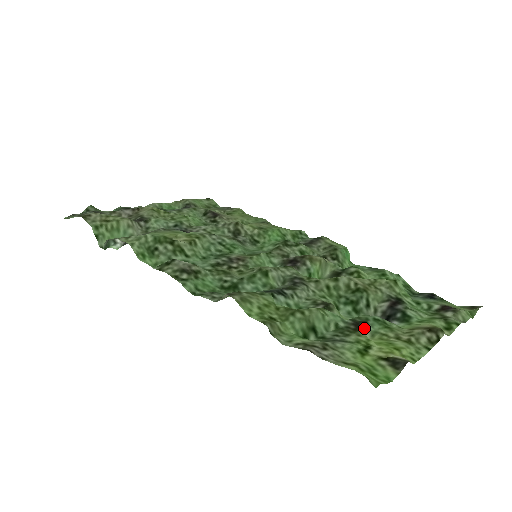
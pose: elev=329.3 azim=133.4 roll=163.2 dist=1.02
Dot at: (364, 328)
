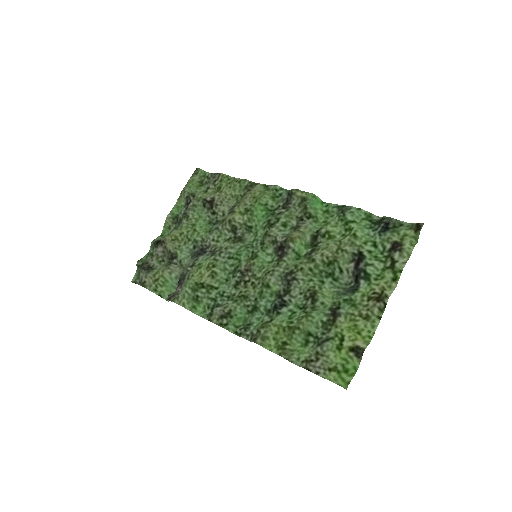
Dot at: (339, 314)
